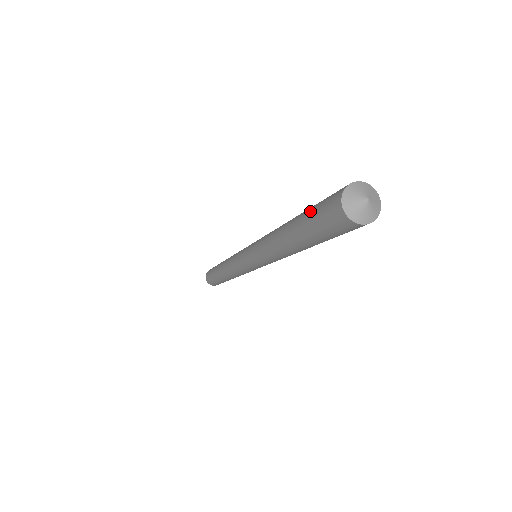
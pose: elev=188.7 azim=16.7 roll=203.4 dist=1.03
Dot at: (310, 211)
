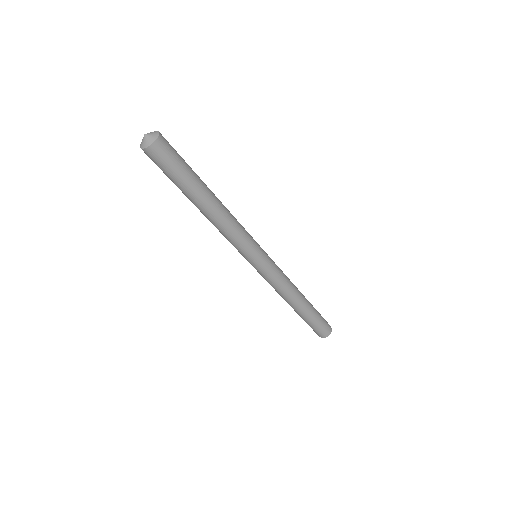
Dot at: occluded
